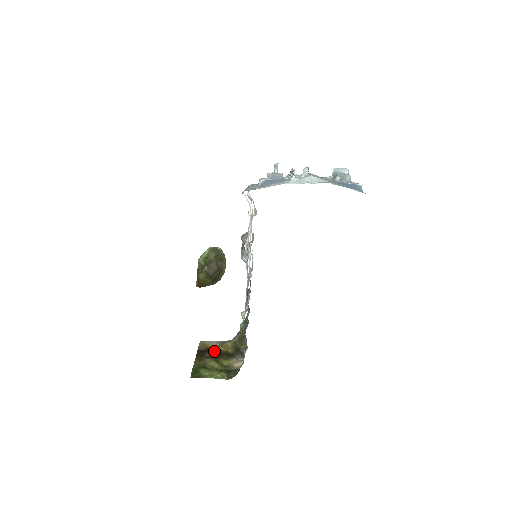
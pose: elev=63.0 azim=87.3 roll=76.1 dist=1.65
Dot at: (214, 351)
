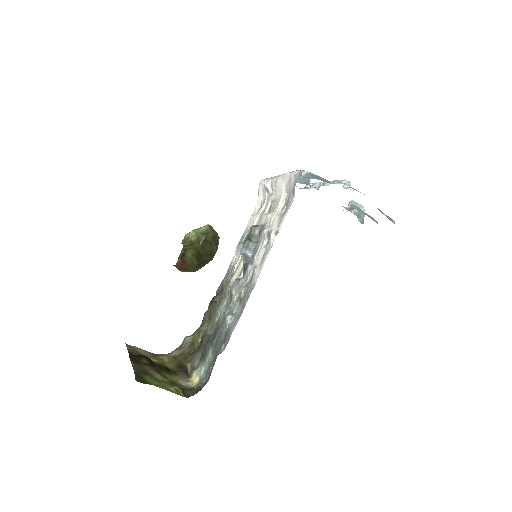
Dot at: occluded
